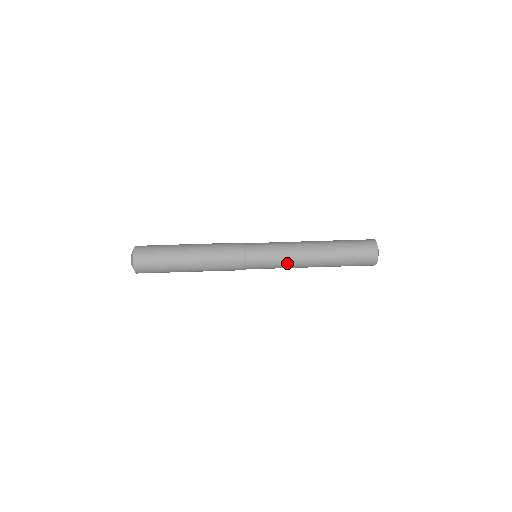
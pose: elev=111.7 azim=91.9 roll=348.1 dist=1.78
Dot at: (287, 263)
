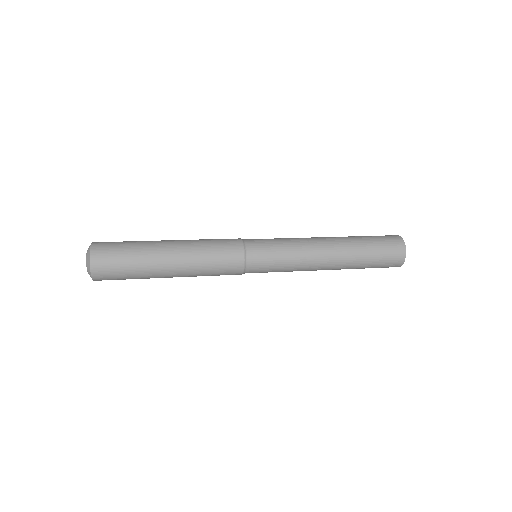
Dot at: (298, 257)
